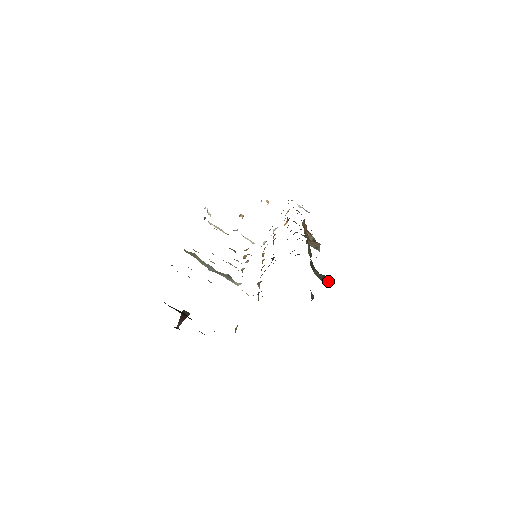
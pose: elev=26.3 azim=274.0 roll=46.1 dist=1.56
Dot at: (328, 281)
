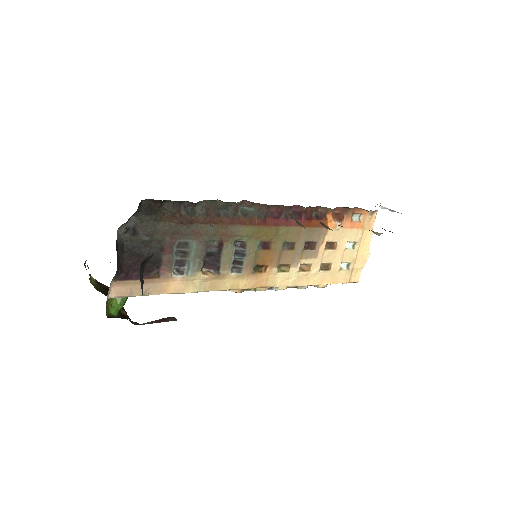
Dot at: occluded
